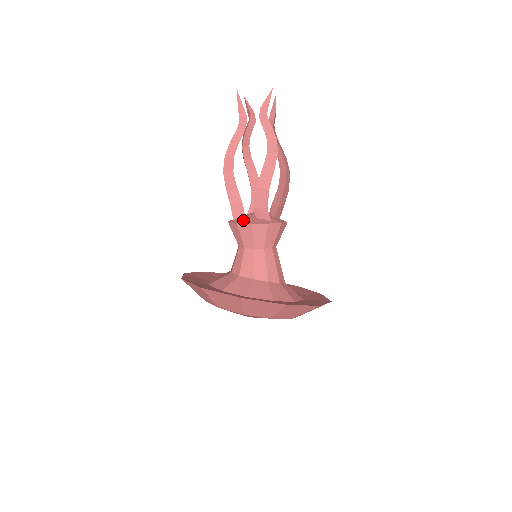
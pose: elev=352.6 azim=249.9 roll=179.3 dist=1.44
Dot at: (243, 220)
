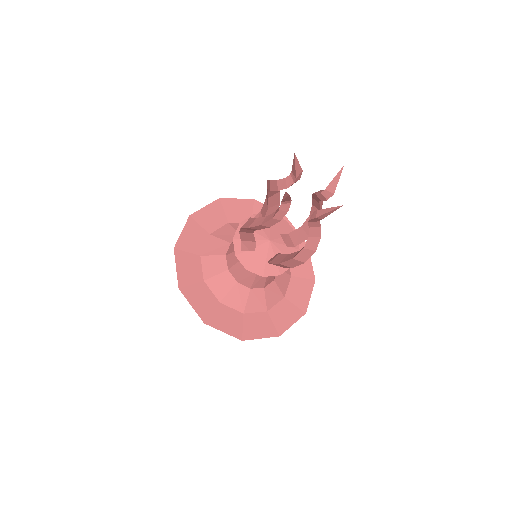
Dot at: (254, 265)
